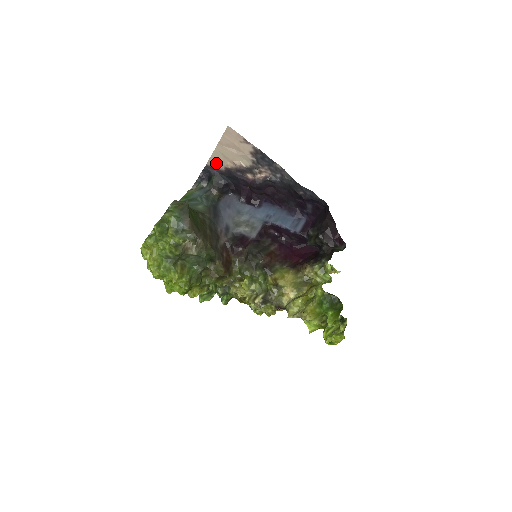
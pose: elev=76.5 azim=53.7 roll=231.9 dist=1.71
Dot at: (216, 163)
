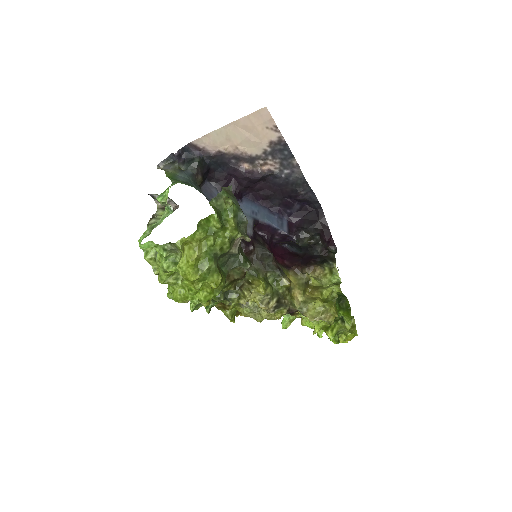
Dot at: (208, 143)
